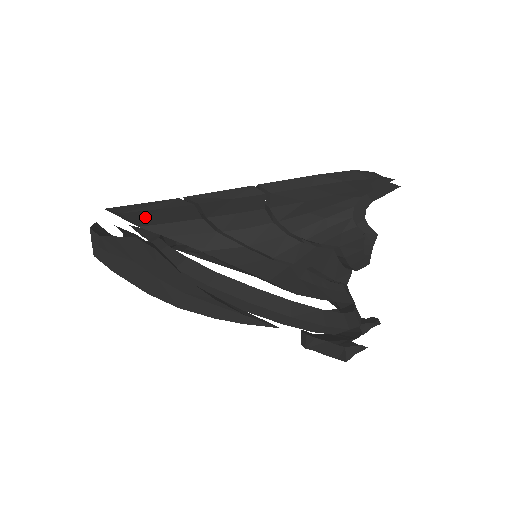
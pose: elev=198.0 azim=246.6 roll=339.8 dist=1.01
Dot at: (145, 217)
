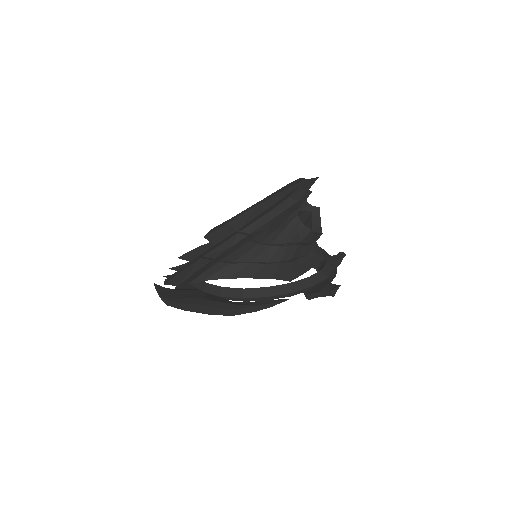
Dot at: (189, 279)
